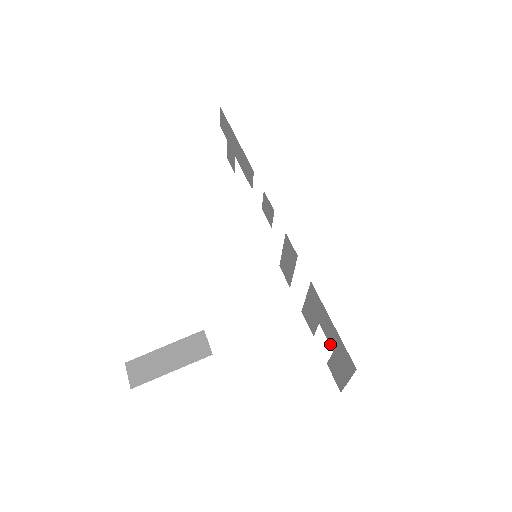
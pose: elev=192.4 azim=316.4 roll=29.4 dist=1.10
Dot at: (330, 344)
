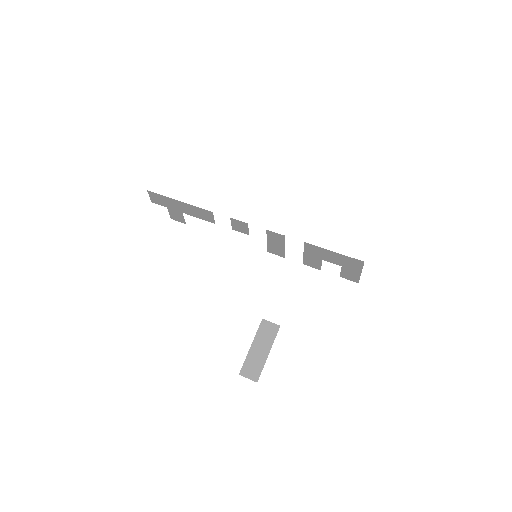
Dot at: (337, 264)
